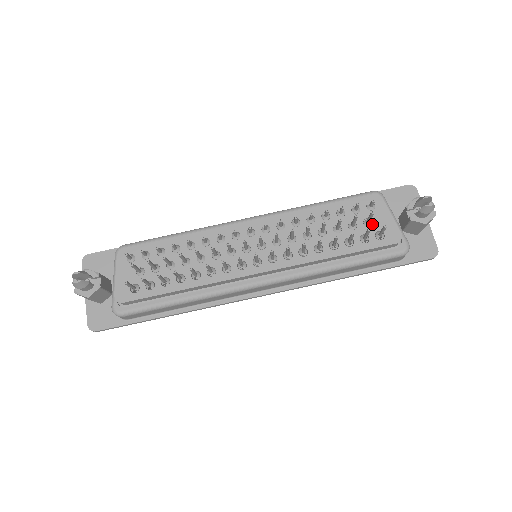
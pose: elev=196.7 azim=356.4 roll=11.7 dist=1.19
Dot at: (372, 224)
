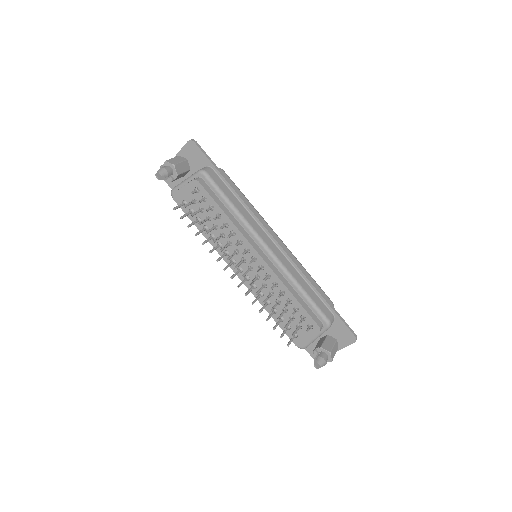
Dot at: (299, 329)
